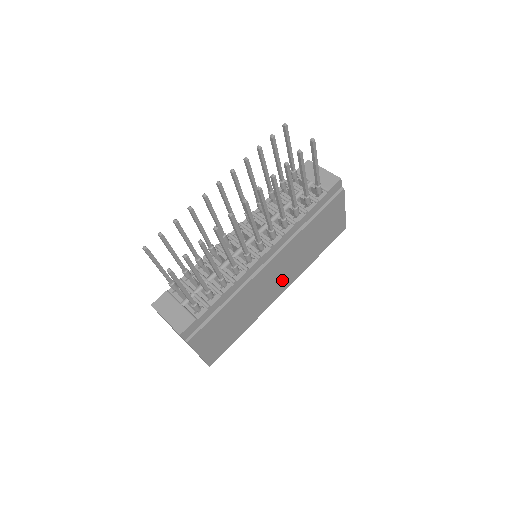
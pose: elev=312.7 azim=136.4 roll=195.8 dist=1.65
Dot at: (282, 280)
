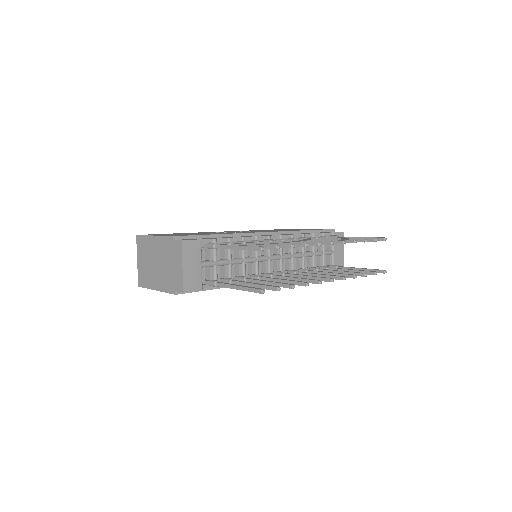
Dot at: occluded
